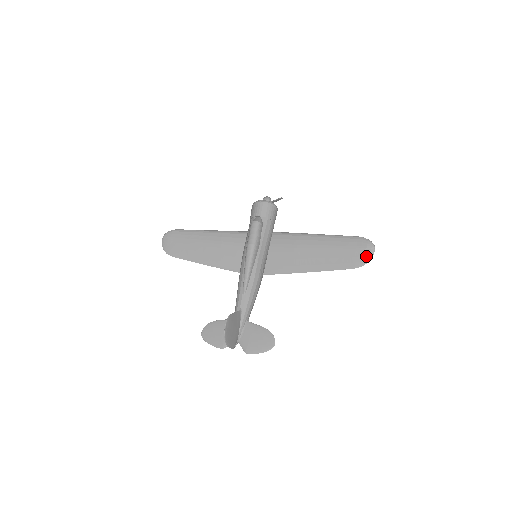
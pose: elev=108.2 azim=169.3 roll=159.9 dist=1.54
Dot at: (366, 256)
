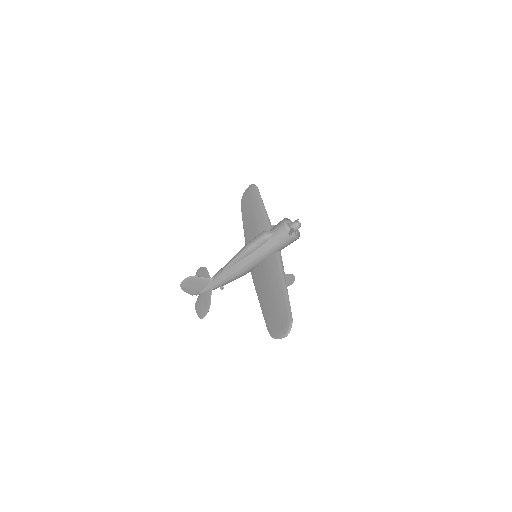
Dot at: (278, 334)
